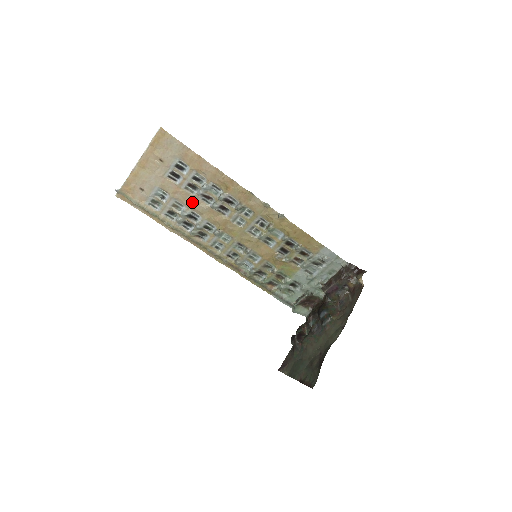
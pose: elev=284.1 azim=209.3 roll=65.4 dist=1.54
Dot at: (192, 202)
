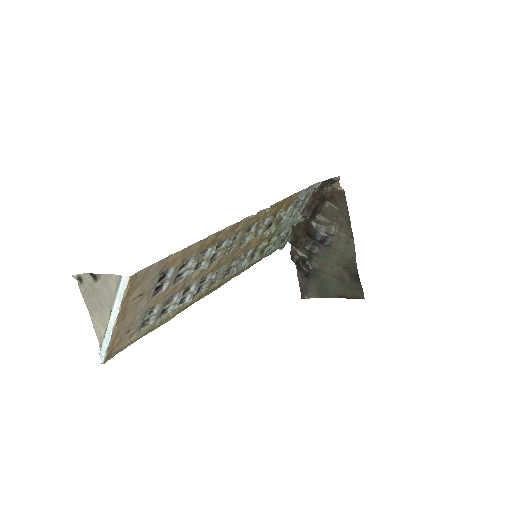
Dot at: (183, 284)
